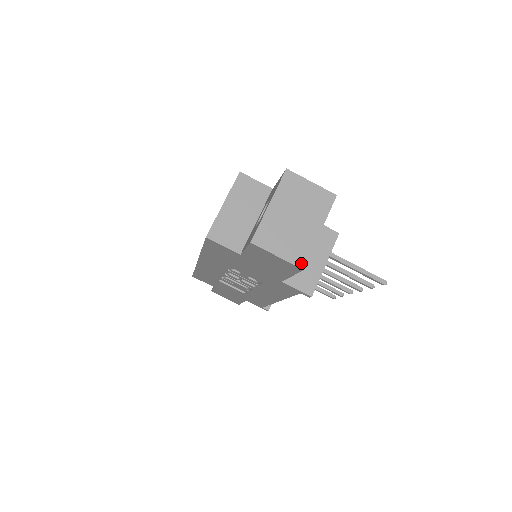
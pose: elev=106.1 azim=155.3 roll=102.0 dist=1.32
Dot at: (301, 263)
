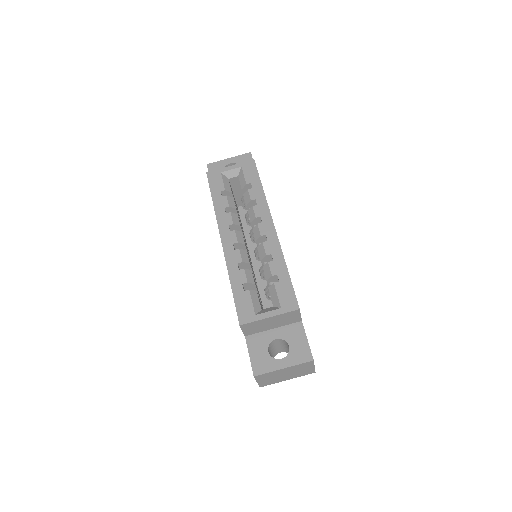
Dot at: (263, 386)
